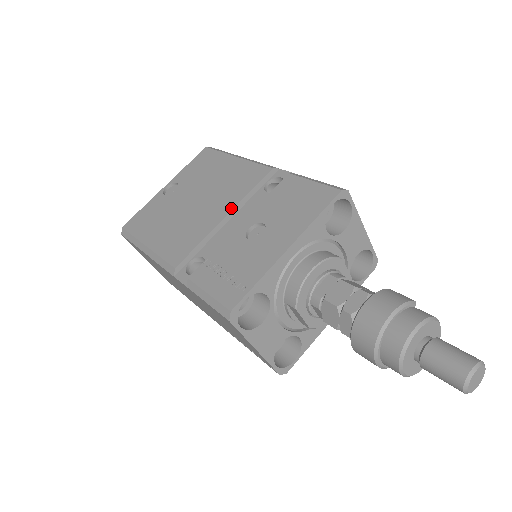
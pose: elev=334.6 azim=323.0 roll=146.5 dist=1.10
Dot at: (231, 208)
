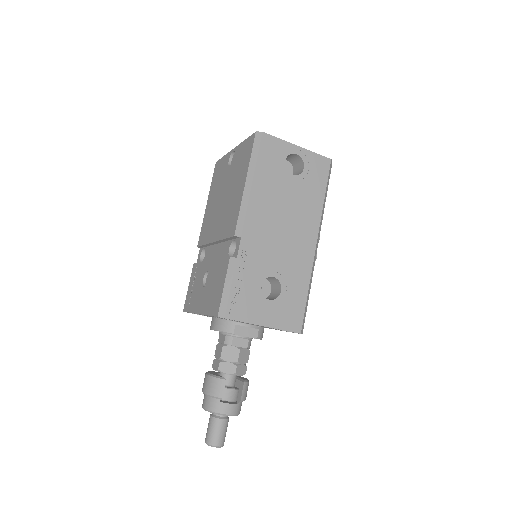
Dot at: (216, 239)
